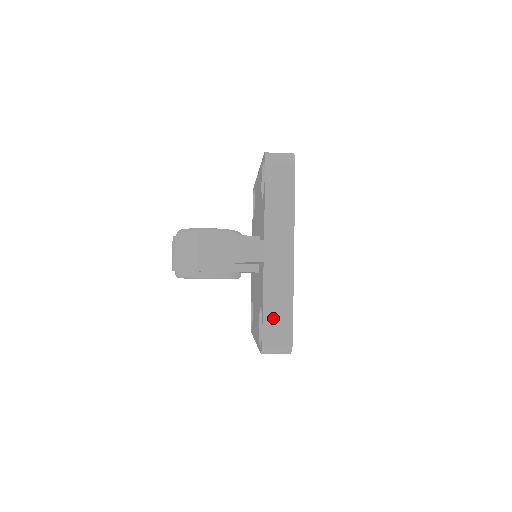
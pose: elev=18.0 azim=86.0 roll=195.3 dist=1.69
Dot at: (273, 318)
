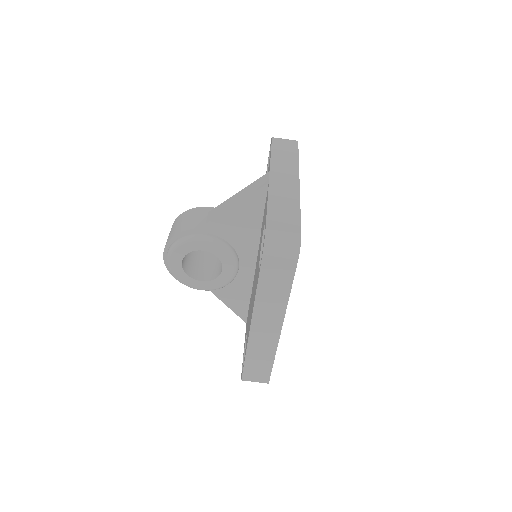
Dot at: (278, 216)
